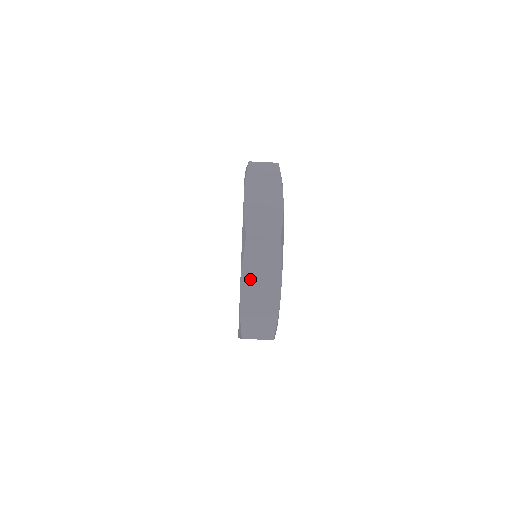
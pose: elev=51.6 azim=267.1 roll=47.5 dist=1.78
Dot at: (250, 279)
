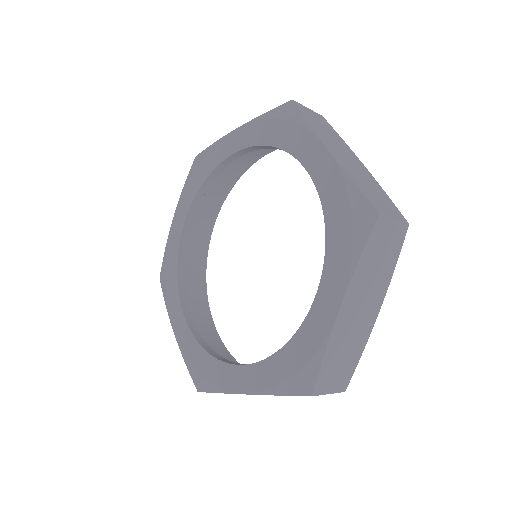
Dot at: occluded
